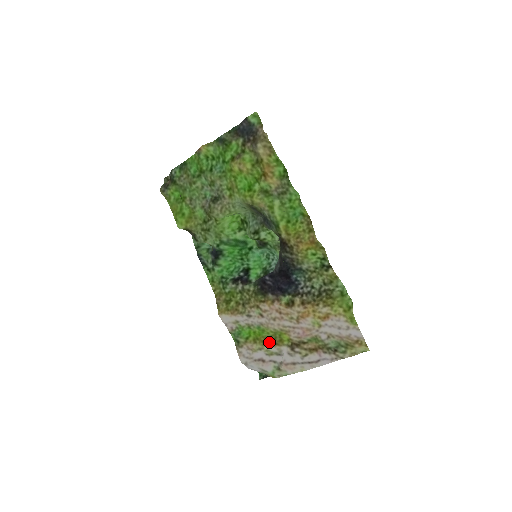
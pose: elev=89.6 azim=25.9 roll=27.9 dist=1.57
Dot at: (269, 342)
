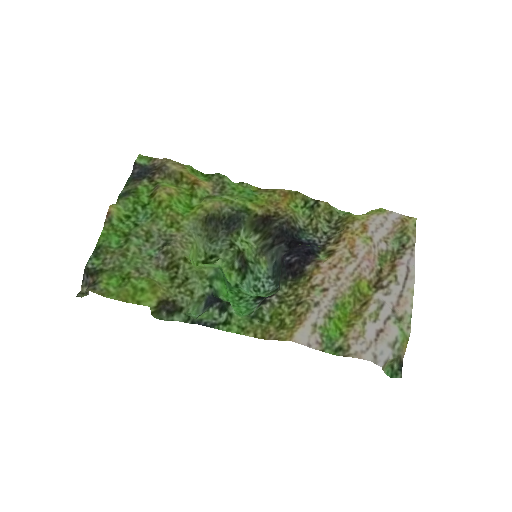
Dot at: (360, 310)
